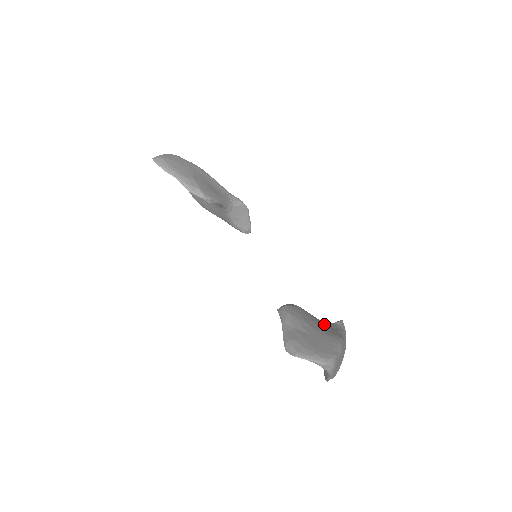
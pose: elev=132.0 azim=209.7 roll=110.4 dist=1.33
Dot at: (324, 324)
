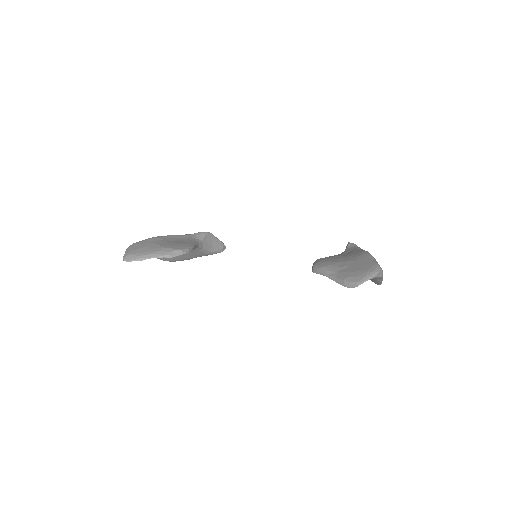
Dot at: (344, 254)
